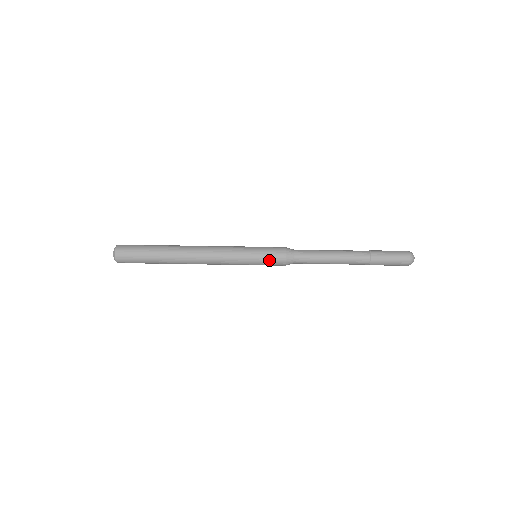
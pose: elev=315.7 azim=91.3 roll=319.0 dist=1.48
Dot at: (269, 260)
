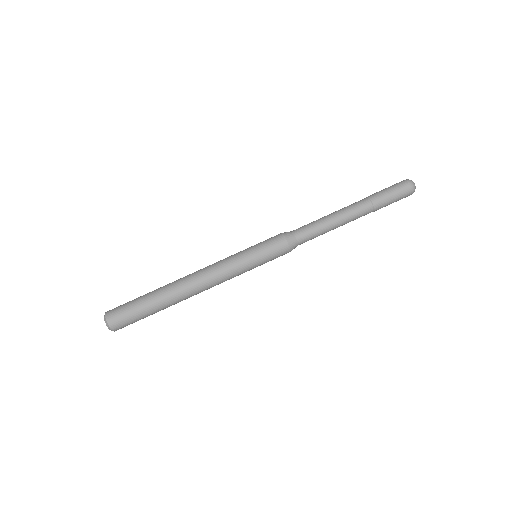
Dot at: (272, 254)
